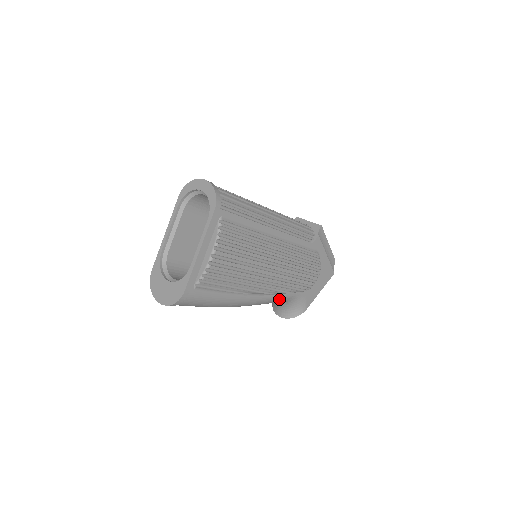
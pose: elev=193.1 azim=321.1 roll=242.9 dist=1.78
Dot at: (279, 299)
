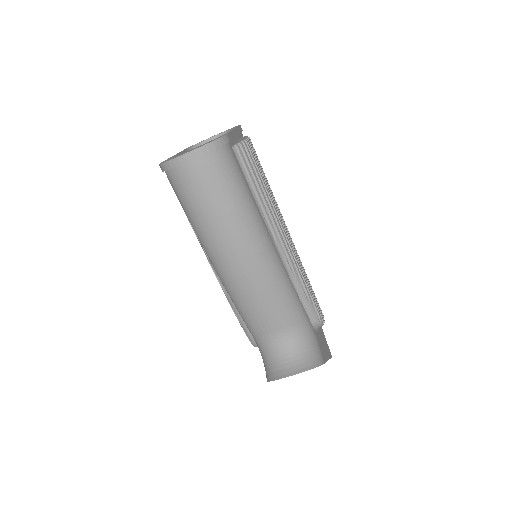
Dot at: (296, 303)
